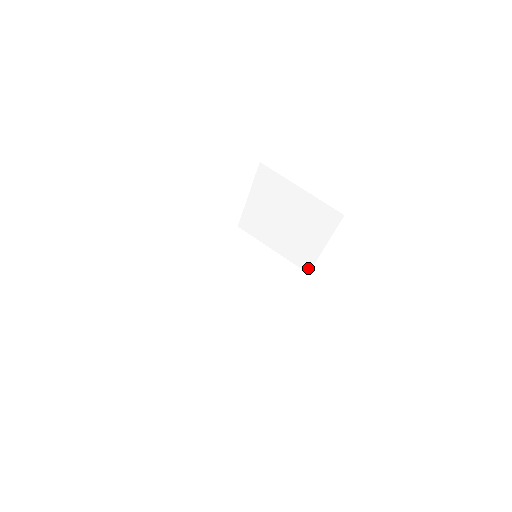
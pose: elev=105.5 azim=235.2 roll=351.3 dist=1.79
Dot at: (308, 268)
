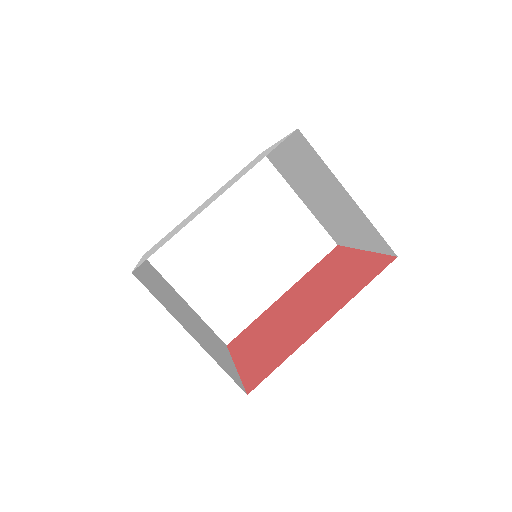
Dot at: (338, 242)
